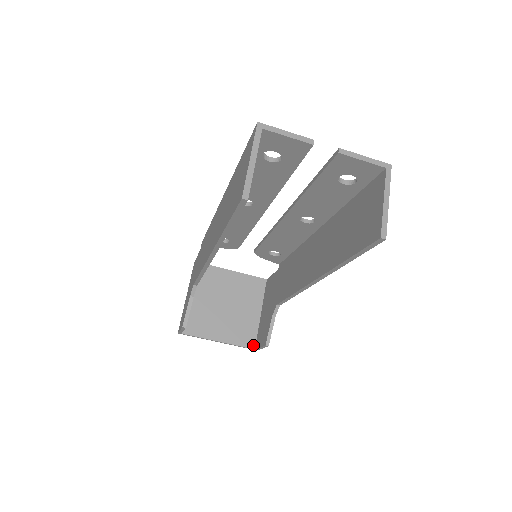
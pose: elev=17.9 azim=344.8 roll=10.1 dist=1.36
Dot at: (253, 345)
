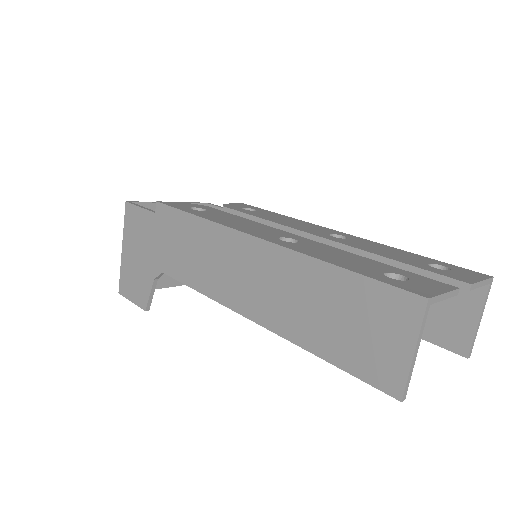
Dot at: occluded
